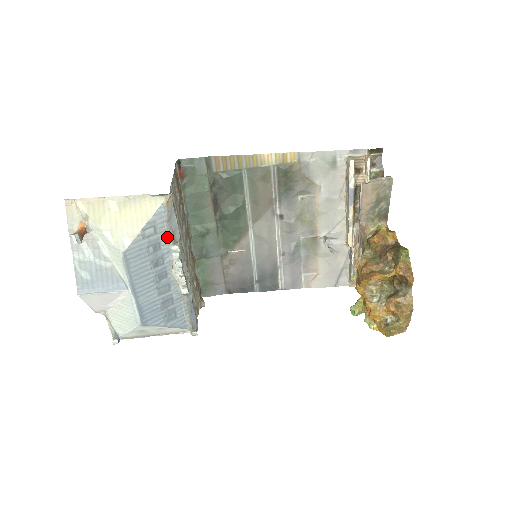
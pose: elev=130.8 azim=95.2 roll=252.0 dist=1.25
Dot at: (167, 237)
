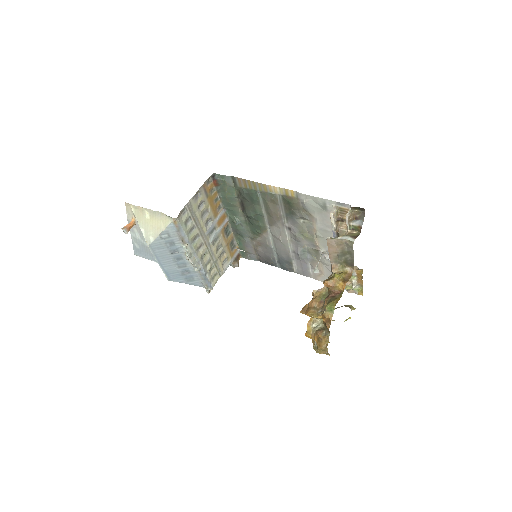
Dot at: (179, 239)
